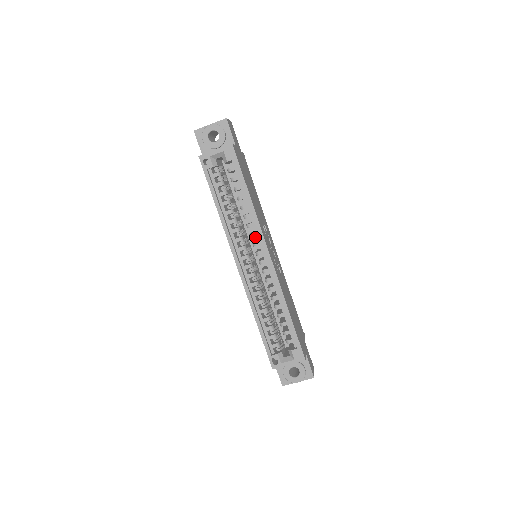
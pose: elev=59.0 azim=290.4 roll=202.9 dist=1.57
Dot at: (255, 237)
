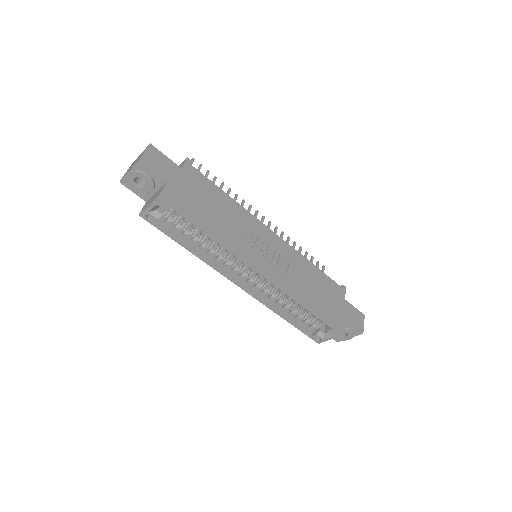
Dot at: occluded
